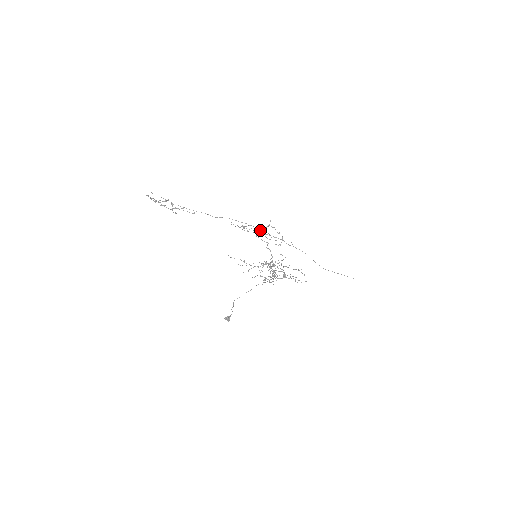
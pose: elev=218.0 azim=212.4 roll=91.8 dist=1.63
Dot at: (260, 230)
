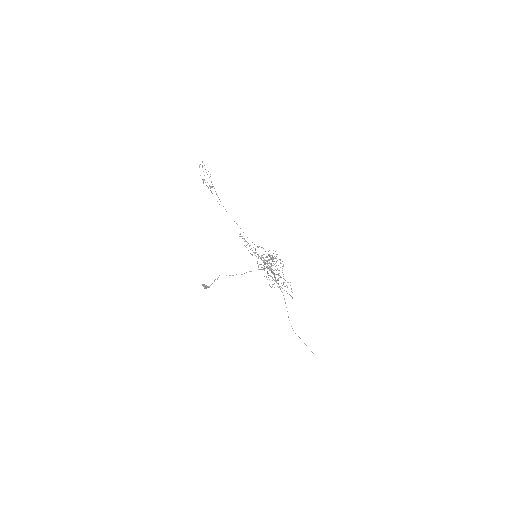
Dot at: (258, 256)
